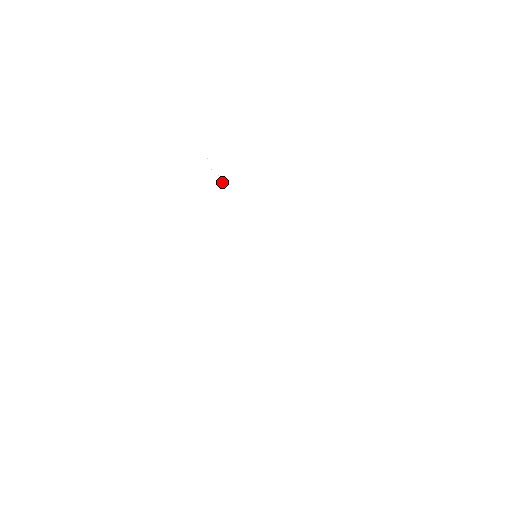
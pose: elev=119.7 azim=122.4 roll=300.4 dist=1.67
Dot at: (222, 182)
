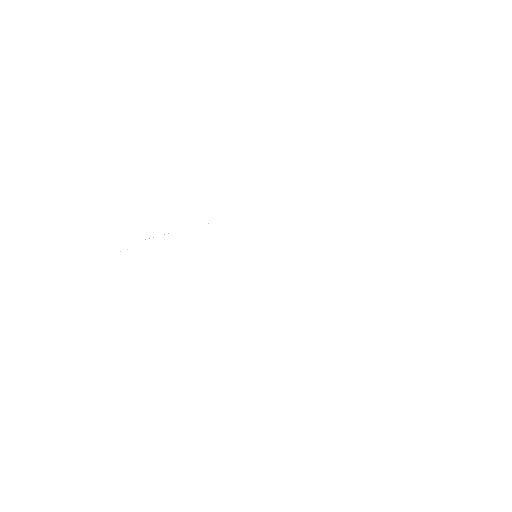
Dot at: occluded
